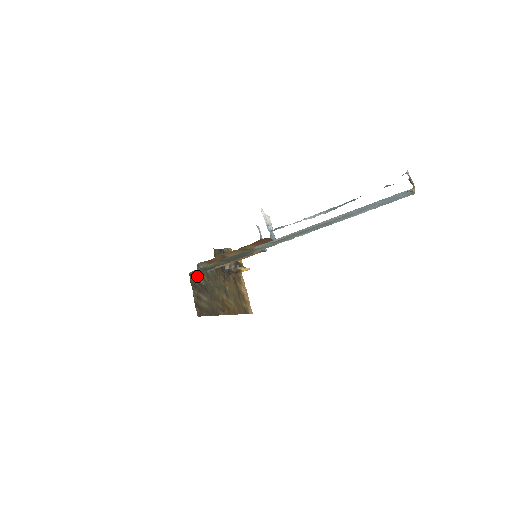
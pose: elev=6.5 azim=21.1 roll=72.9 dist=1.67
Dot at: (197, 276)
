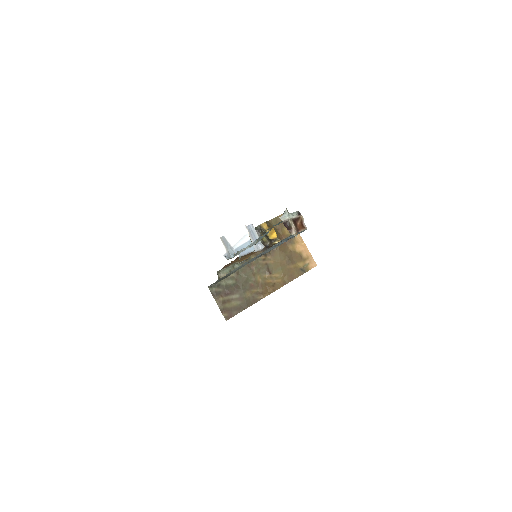
Dot at: (222, 280)
